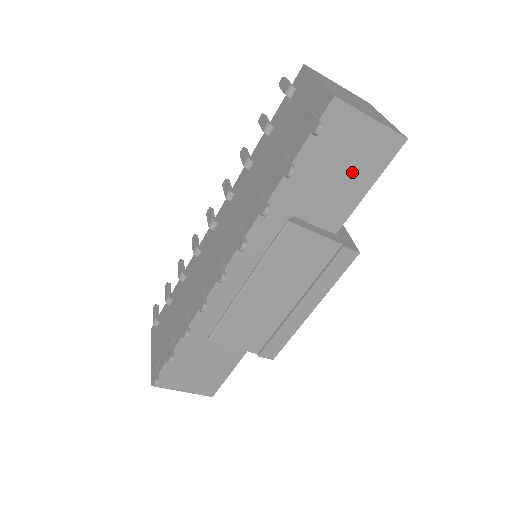
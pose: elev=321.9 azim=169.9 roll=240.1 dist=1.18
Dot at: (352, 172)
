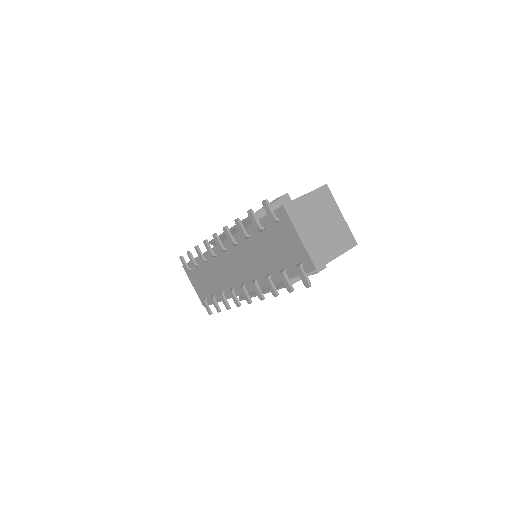
Dot at: occluded
